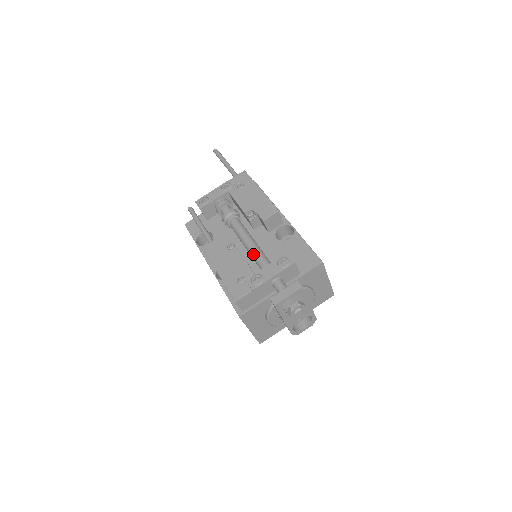
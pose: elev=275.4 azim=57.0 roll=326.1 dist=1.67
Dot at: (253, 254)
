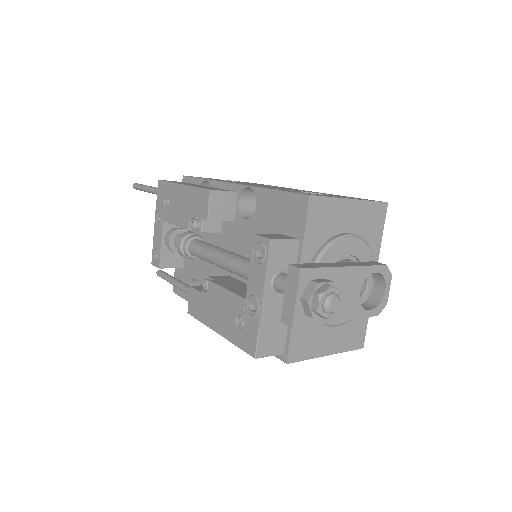
Dot at: (231, 271)
